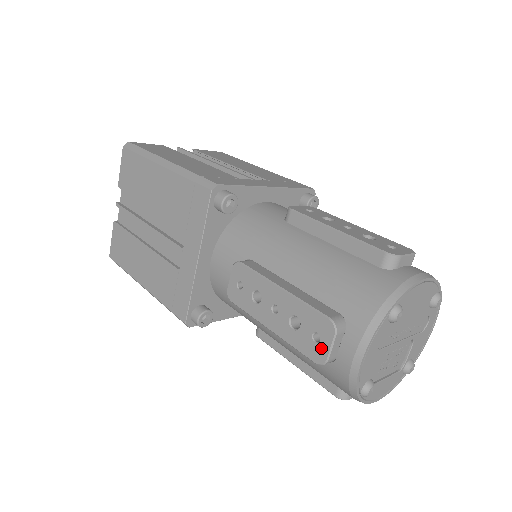
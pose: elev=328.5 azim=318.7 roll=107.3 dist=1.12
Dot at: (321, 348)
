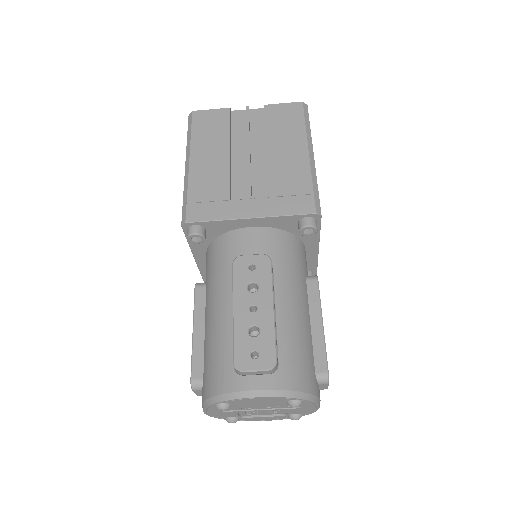
Dot at: occluded
